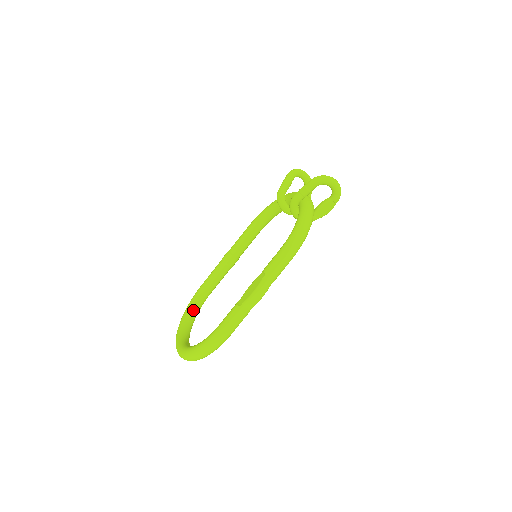
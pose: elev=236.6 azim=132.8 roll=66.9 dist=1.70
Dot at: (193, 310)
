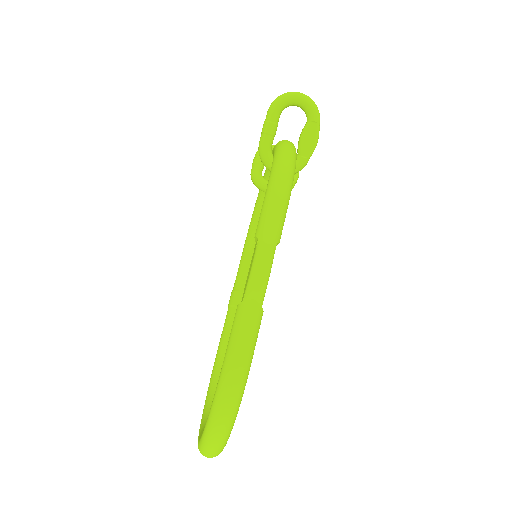
Dot at: occluded
